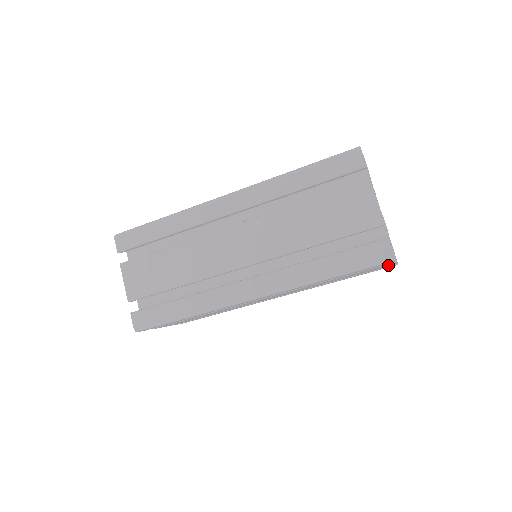
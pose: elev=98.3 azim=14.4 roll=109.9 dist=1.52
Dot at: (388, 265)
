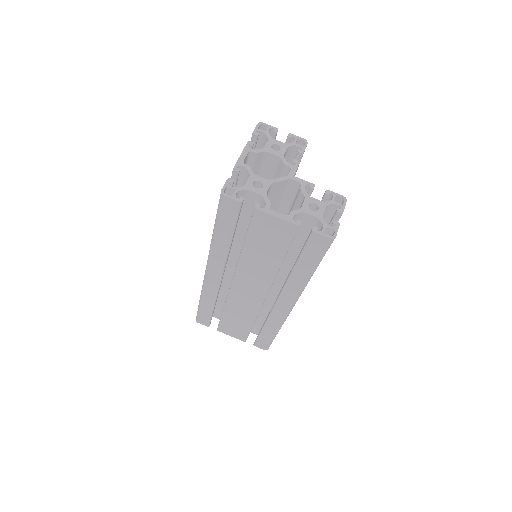
Dot at: (274, 222)
